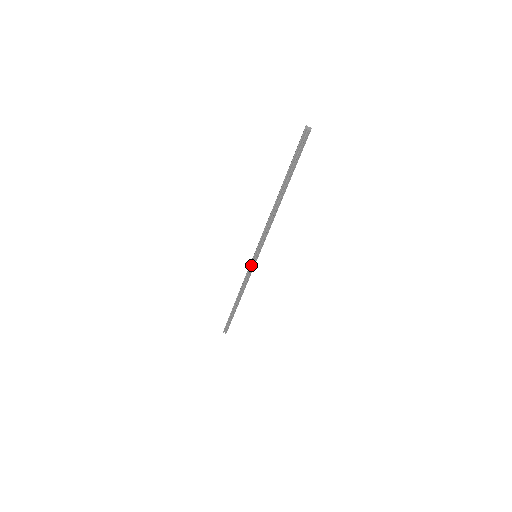
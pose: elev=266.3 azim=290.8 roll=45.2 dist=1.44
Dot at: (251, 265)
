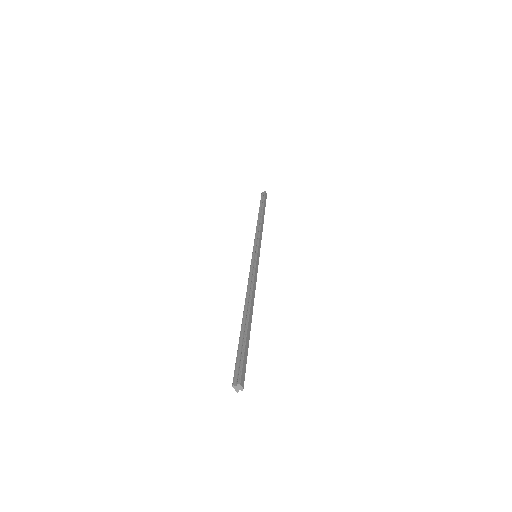
Dot at: occluded
